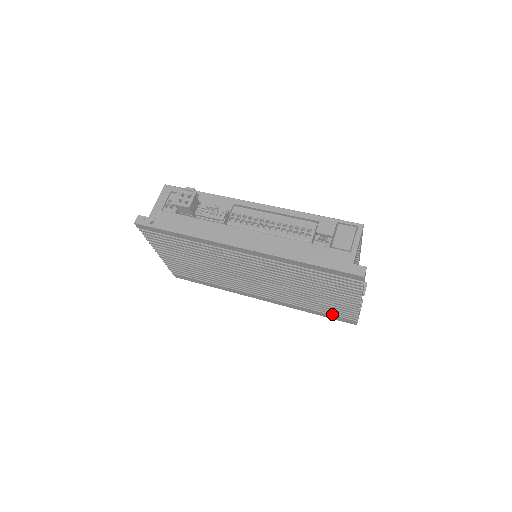
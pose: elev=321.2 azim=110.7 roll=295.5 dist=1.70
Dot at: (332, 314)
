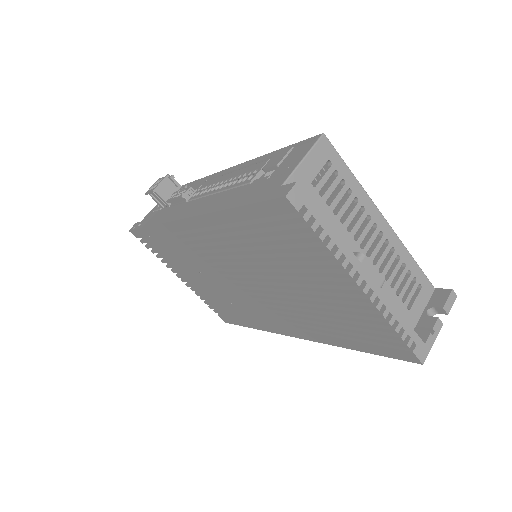
Dot at: (374, 343)
